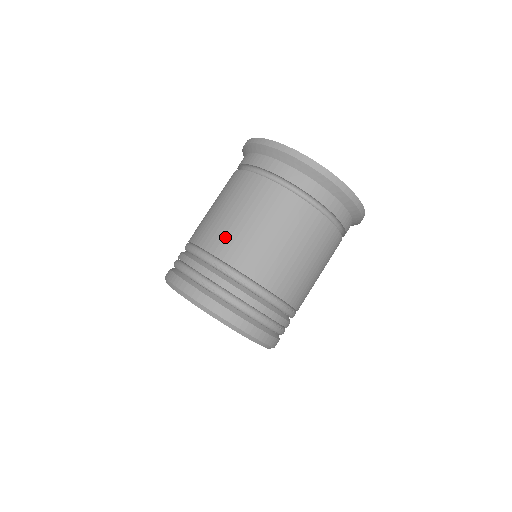
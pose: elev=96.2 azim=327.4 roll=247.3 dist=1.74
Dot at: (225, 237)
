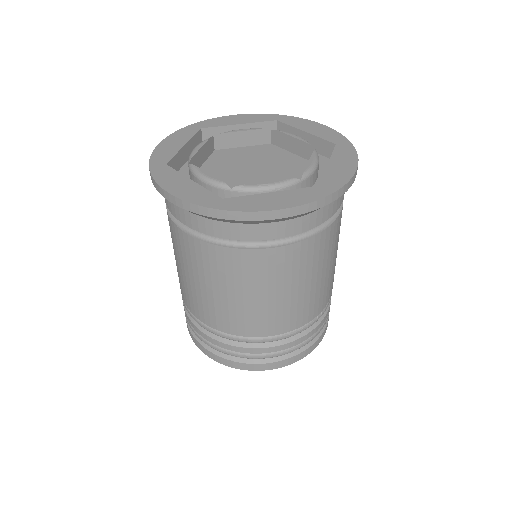
Dot at: (204, 308)
